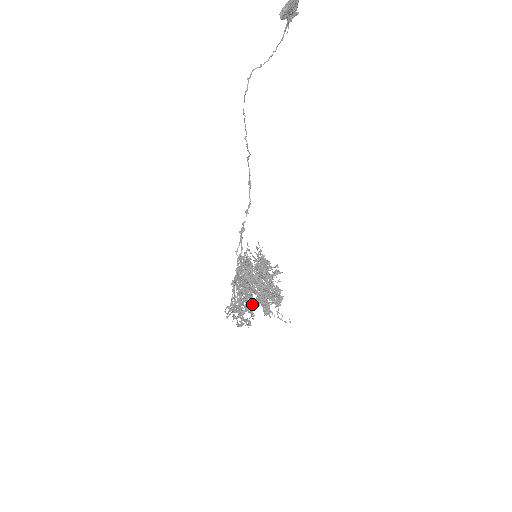
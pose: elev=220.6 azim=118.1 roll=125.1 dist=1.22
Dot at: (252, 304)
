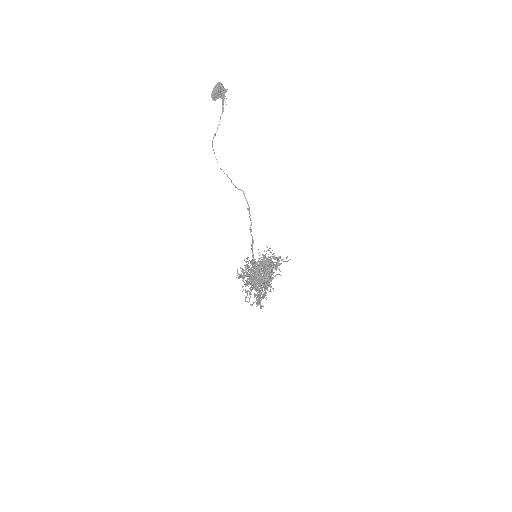
Dot at: (252, 288)
